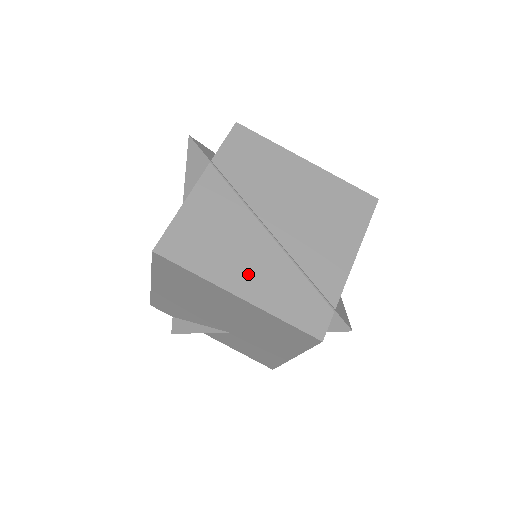
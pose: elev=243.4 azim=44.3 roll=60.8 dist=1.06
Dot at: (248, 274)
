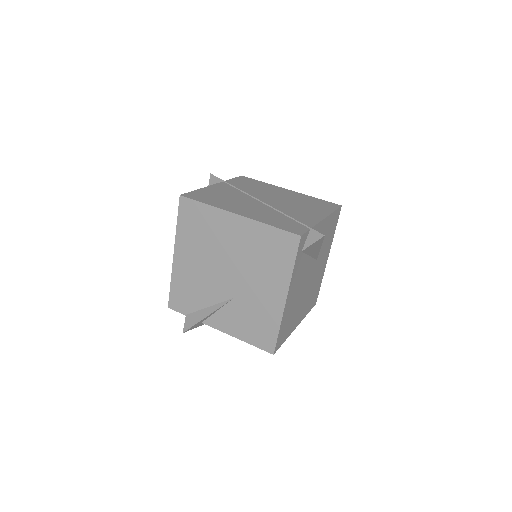
Dot at: (245, 210)
